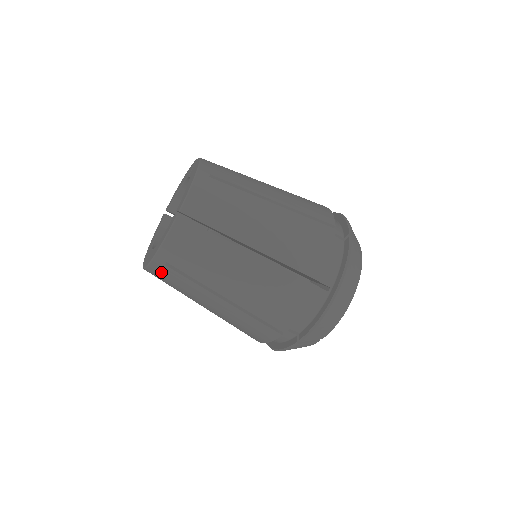
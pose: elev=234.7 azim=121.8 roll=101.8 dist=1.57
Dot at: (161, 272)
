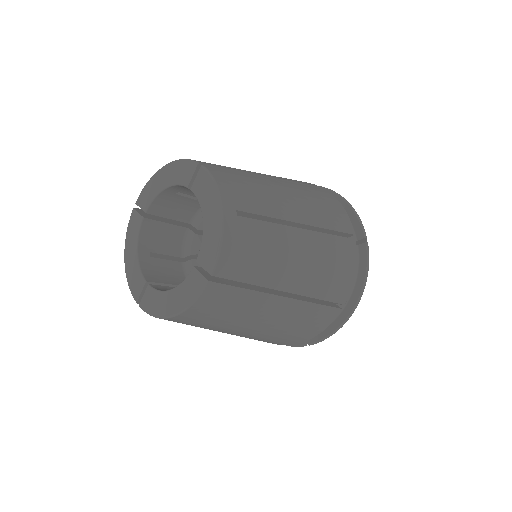
Dot at: (174, 321)
